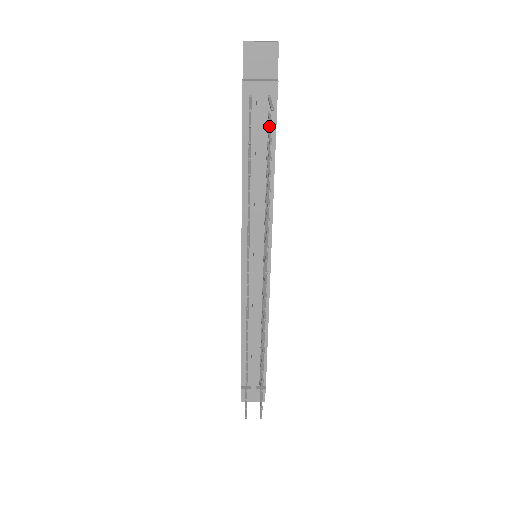
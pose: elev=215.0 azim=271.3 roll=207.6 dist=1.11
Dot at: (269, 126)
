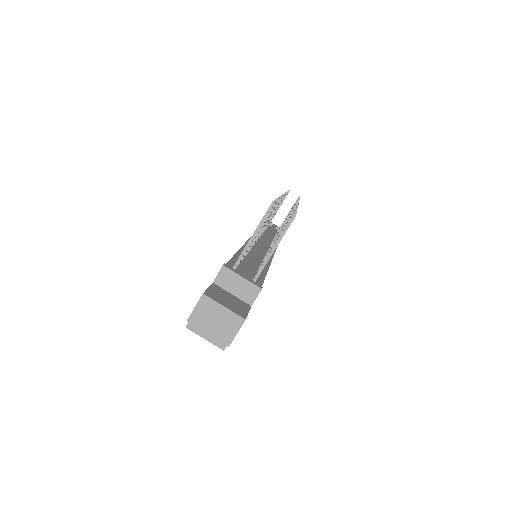
Dot at: occluded
